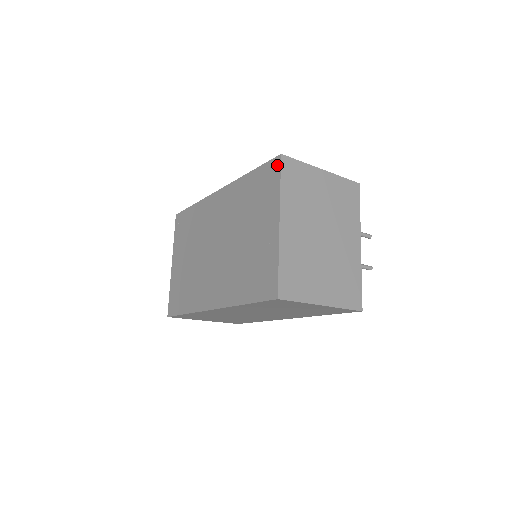
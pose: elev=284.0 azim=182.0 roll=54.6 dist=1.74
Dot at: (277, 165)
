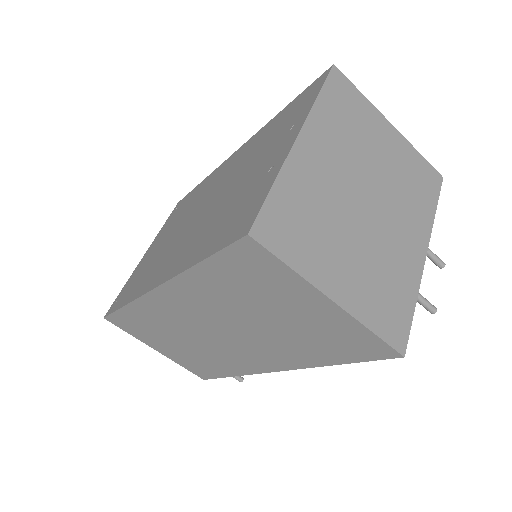
Dot at: (323, 78)
